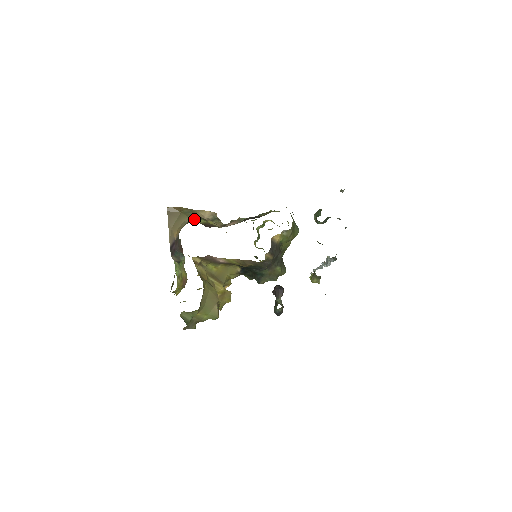
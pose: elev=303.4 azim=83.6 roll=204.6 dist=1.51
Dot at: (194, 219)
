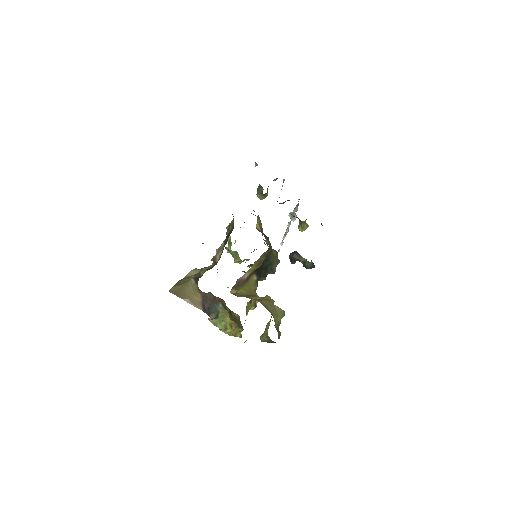
Dot at: (195, 277)
